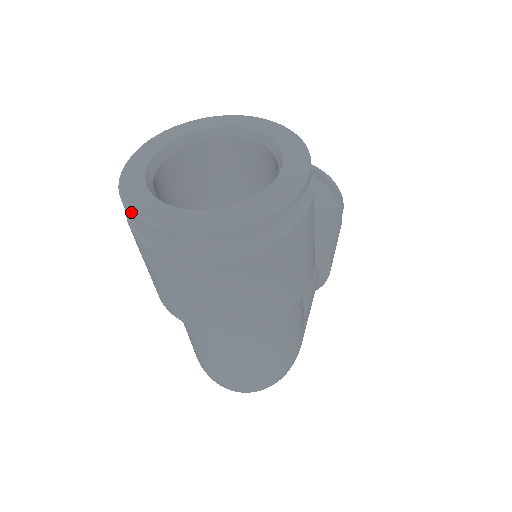
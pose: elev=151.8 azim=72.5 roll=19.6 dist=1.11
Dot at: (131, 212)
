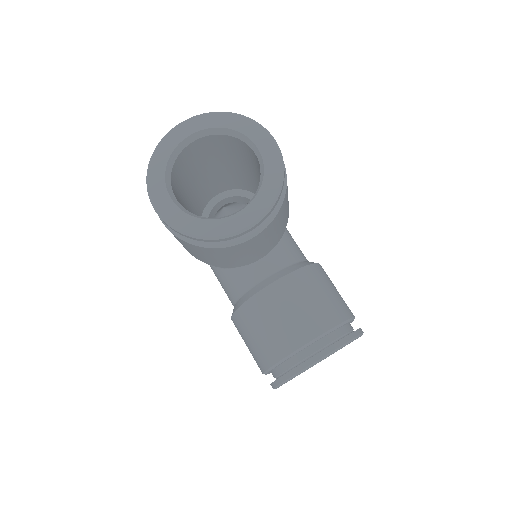
Dot at: occluded
